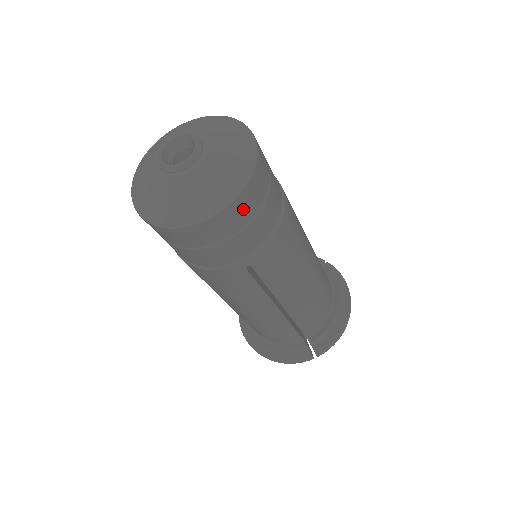
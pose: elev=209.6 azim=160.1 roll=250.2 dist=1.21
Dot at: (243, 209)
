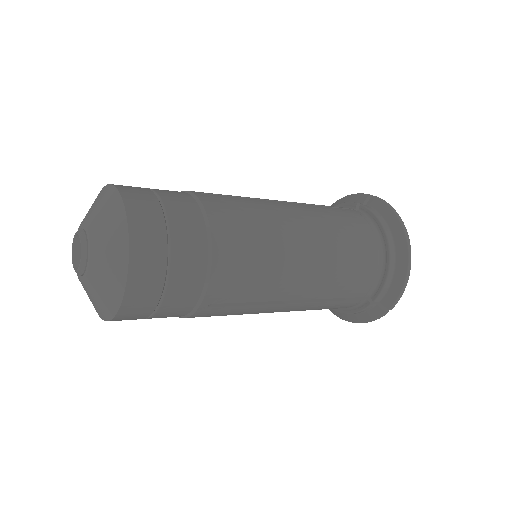
Dot at: (145, 284)
